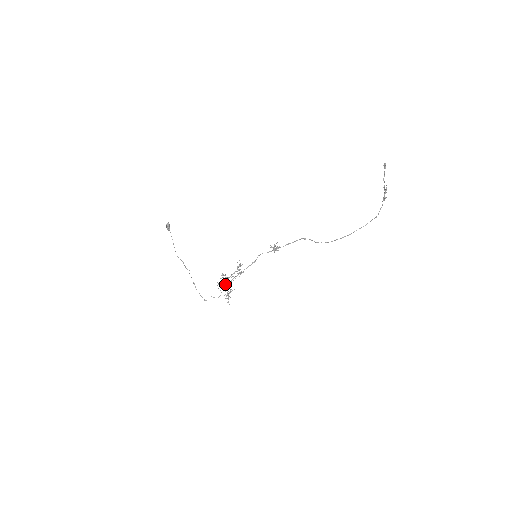
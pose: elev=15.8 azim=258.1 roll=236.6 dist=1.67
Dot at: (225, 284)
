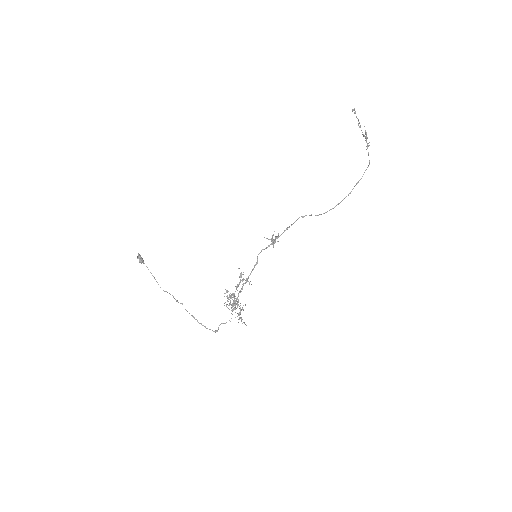
Dot at: (233, 302)
